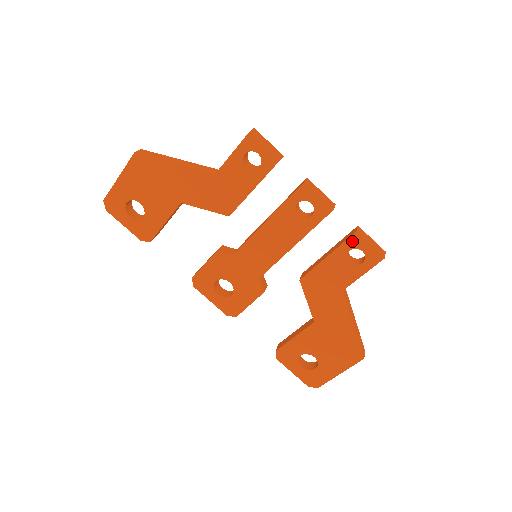
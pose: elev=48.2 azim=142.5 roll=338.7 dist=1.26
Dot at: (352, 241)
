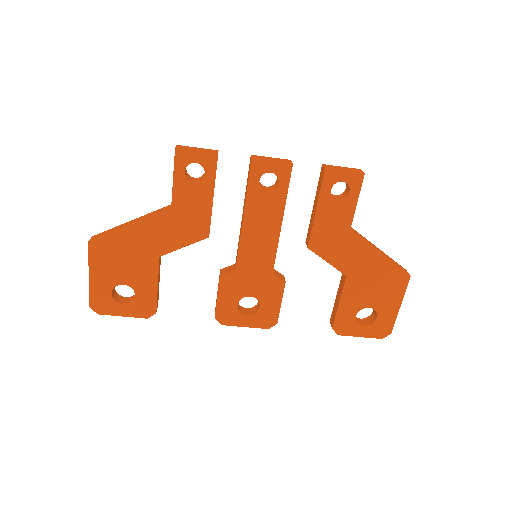
Dot at: (327, 179)
